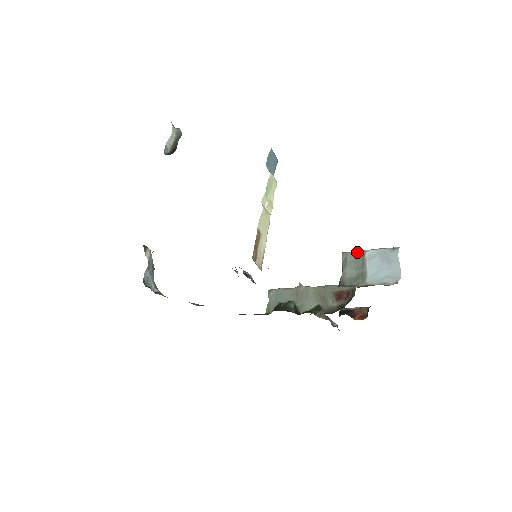
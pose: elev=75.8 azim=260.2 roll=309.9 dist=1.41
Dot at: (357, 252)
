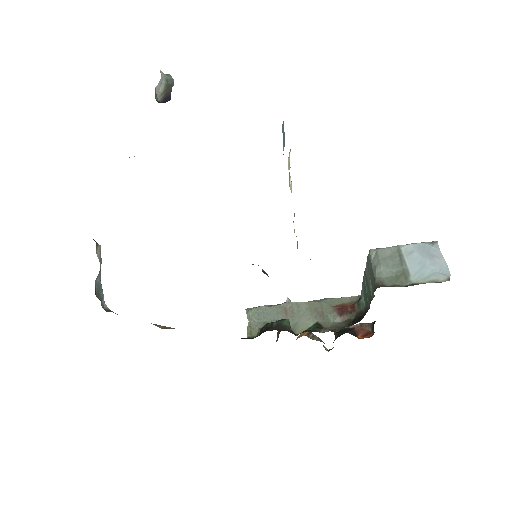
Dot at: (389, 248)
